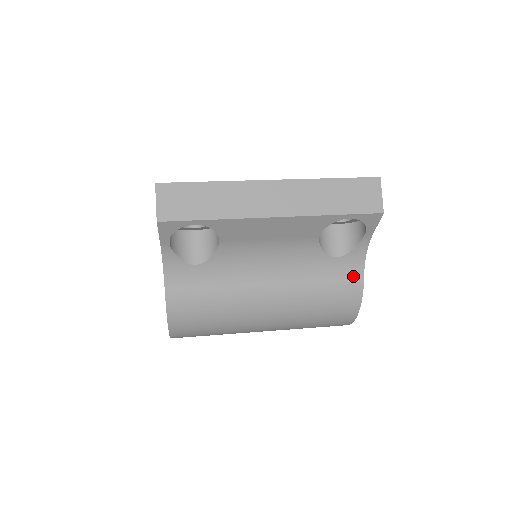
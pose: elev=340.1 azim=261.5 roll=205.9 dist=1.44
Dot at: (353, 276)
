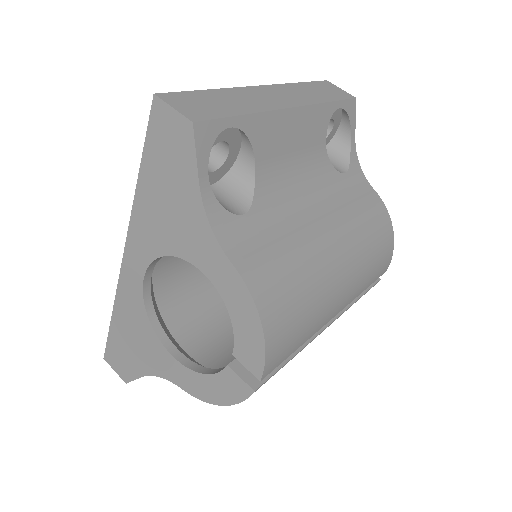
Dot at: (367, 190)
